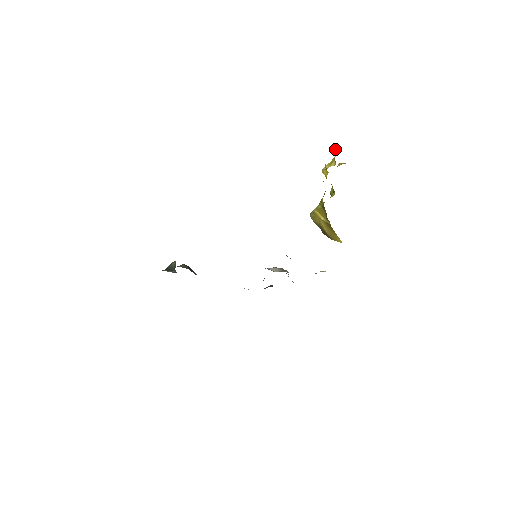
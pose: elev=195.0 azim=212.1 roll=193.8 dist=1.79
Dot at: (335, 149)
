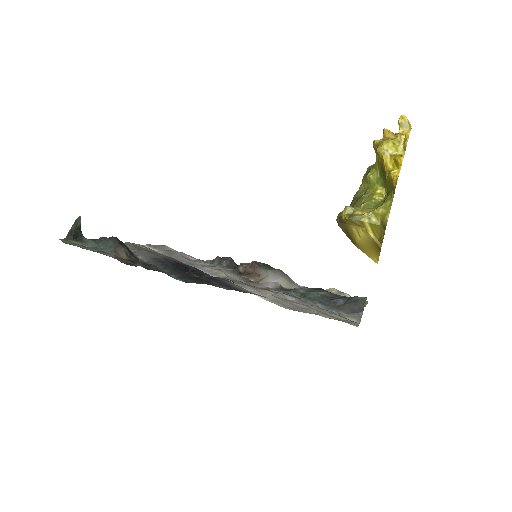
Dot at: (402, 118)
